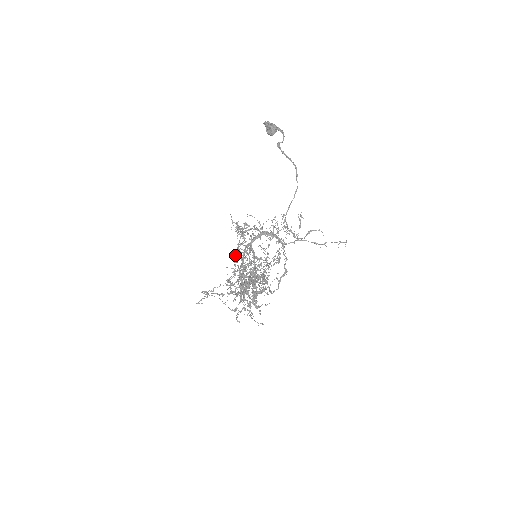
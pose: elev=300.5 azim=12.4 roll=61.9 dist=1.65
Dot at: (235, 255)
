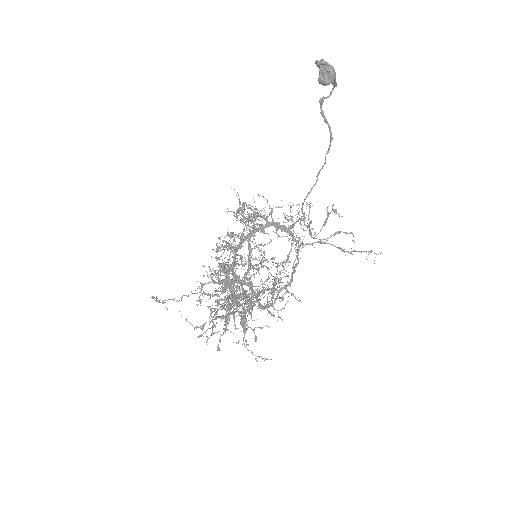
Dot at: occluded
